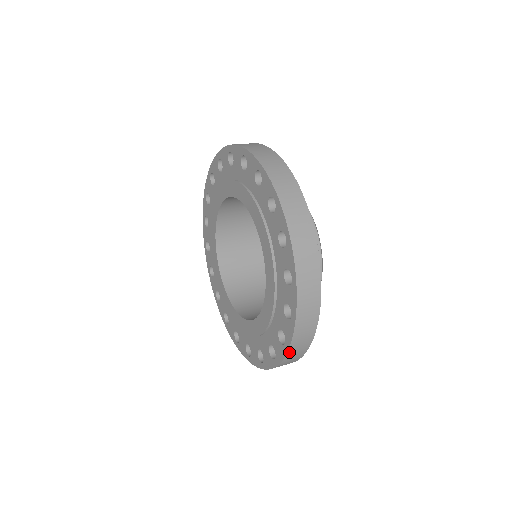
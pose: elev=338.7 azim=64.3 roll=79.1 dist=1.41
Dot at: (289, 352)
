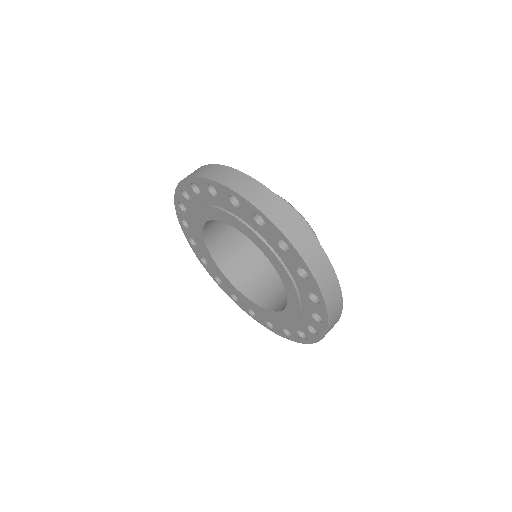
Dot at: (308, 342)
